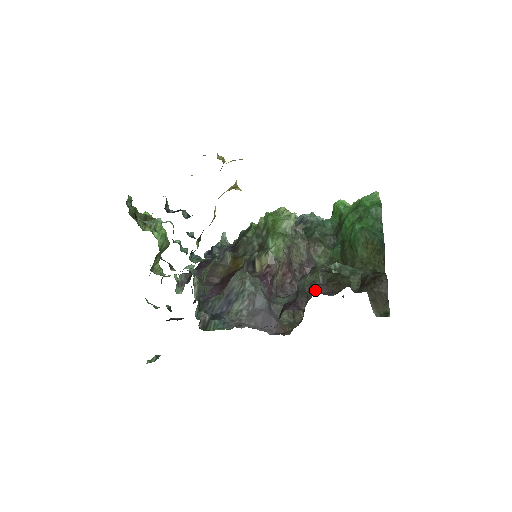
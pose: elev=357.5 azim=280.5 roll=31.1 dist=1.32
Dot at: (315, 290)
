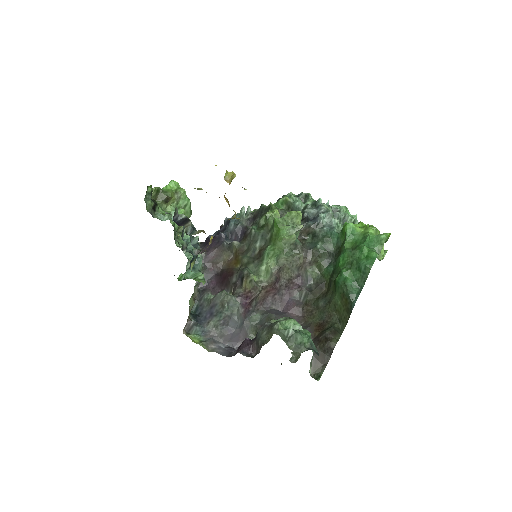
Dot at: (290, 311)
